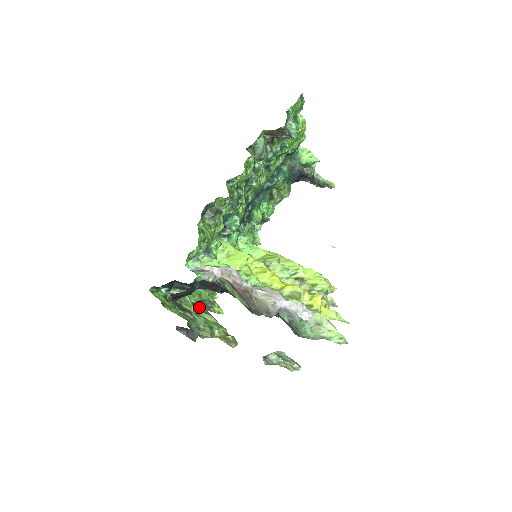
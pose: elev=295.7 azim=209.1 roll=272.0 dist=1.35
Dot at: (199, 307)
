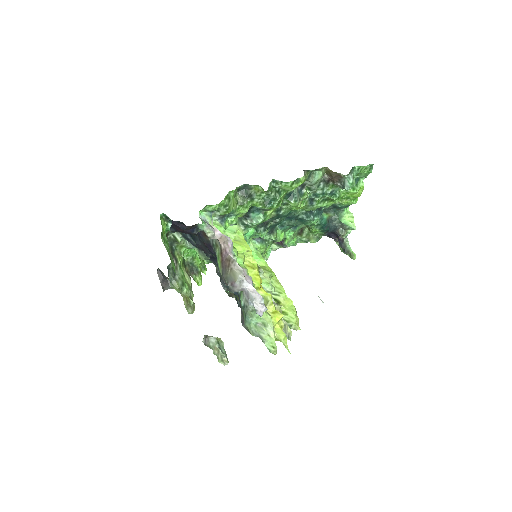
Dot at: (186, 266)
